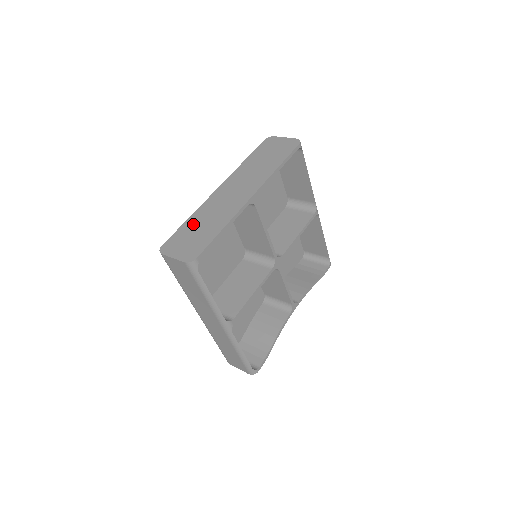
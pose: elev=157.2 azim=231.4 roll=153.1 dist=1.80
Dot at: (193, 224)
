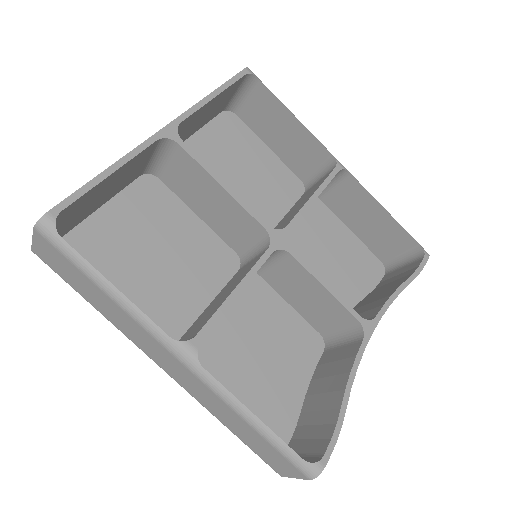
Dot at: occluded
